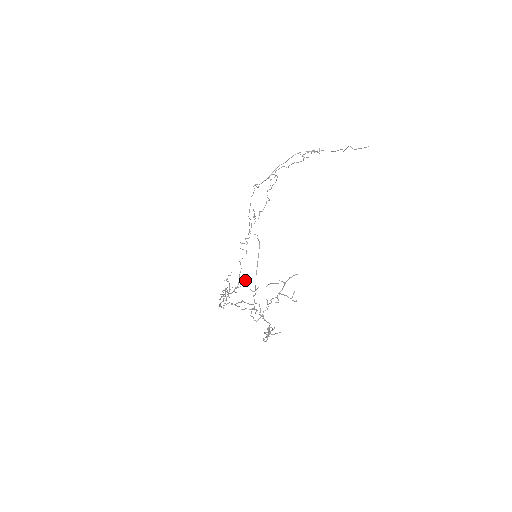
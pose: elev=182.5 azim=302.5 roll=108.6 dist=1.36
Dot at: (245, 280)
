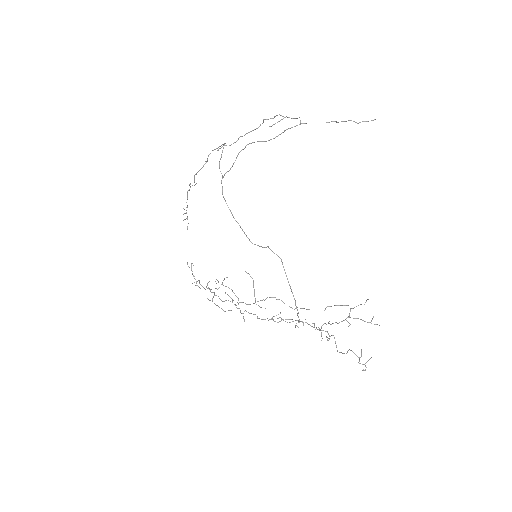
Dot at: (275, 297)
